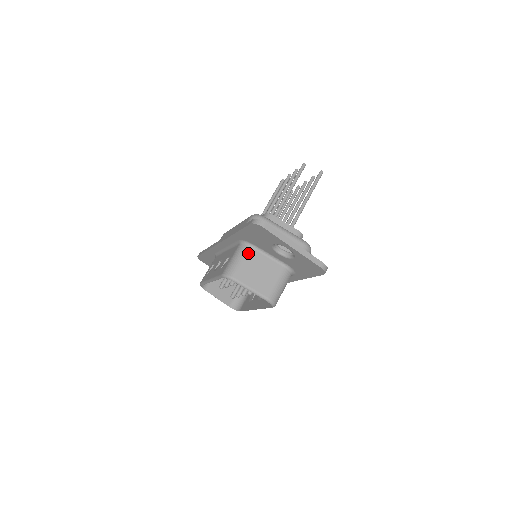
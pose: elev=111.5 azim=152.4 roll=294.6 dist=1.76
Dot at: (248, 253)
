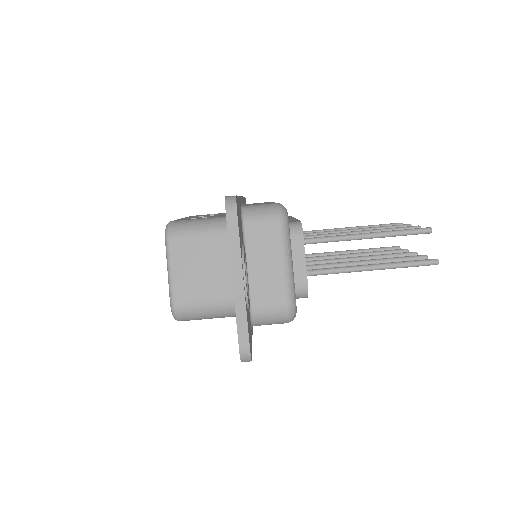
Dot at: (217, 234)
